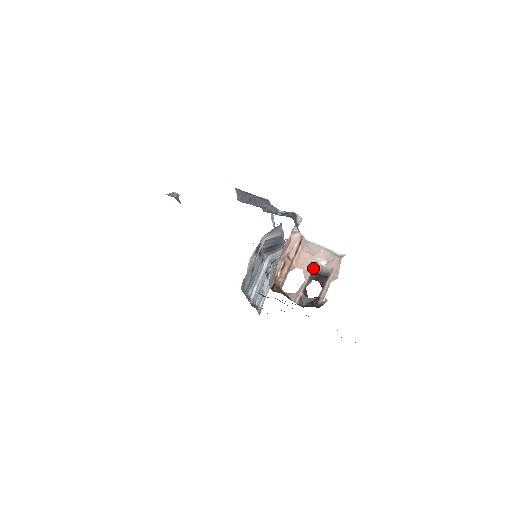
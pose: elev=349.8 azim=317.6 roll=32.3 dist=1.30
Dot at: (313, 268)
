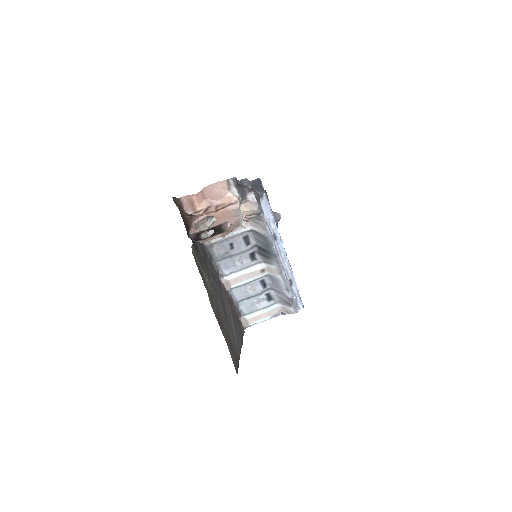
Dot at: (222, 224)
